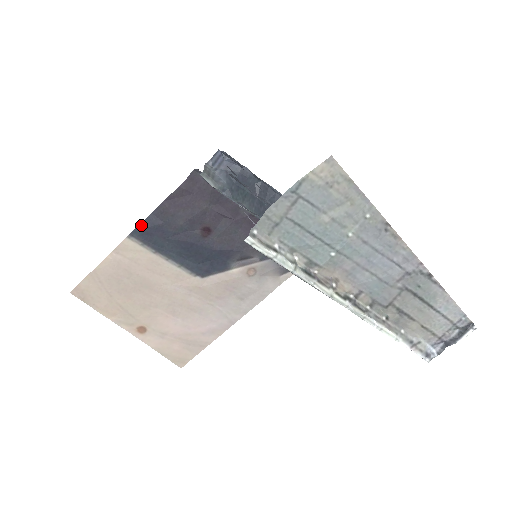
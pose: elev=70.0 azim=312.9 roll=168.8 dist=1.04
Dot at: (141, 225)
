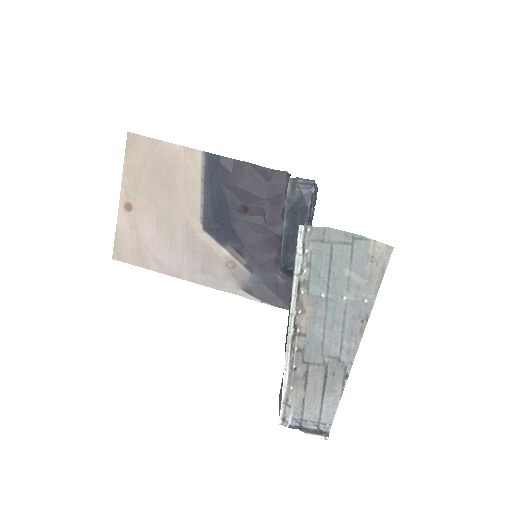
Dot at: (219, 157)
